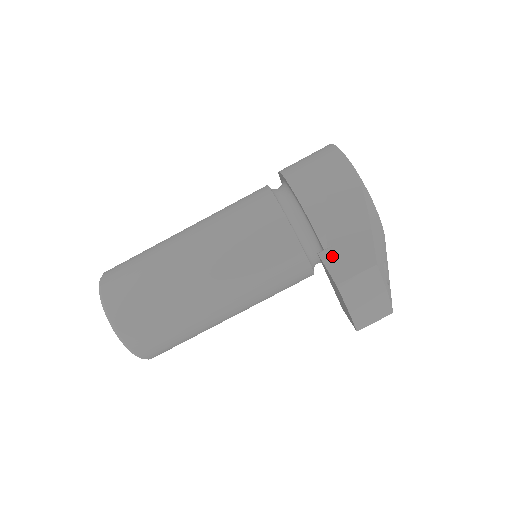
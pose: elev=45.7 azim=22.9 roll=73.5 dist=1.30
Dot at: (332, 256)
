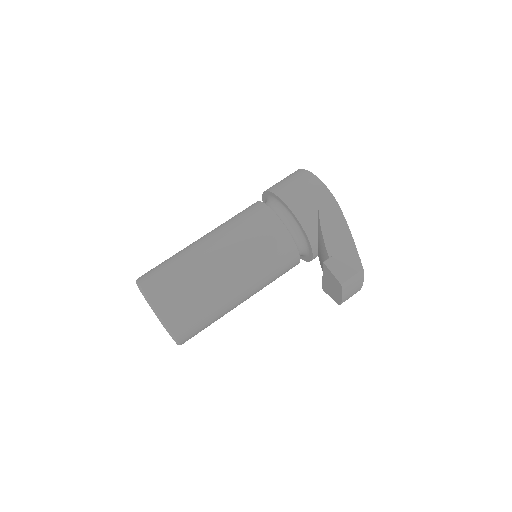
Dot at: (334, 264)
